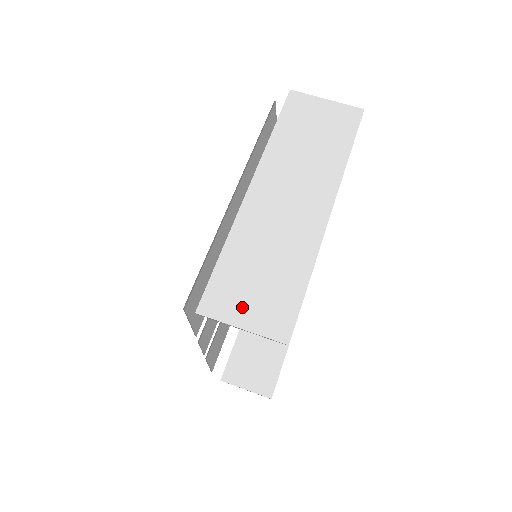
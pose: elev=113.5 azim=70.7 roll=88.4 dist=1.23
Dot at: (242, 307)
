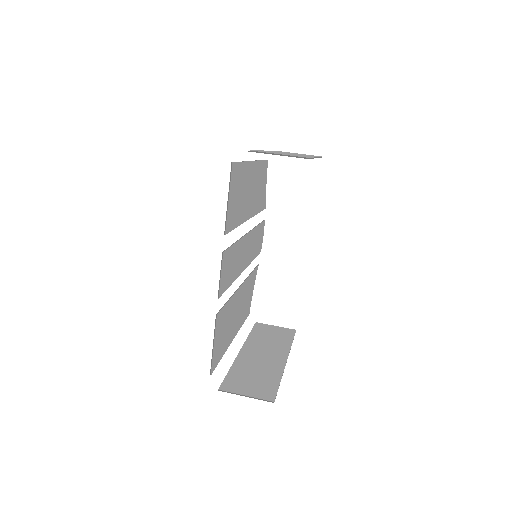
Dot at: occluded
